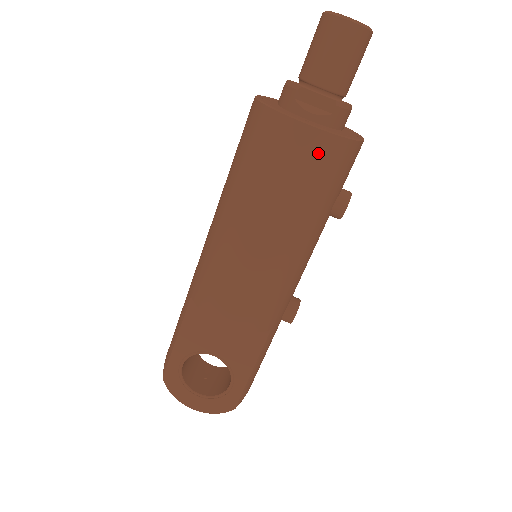
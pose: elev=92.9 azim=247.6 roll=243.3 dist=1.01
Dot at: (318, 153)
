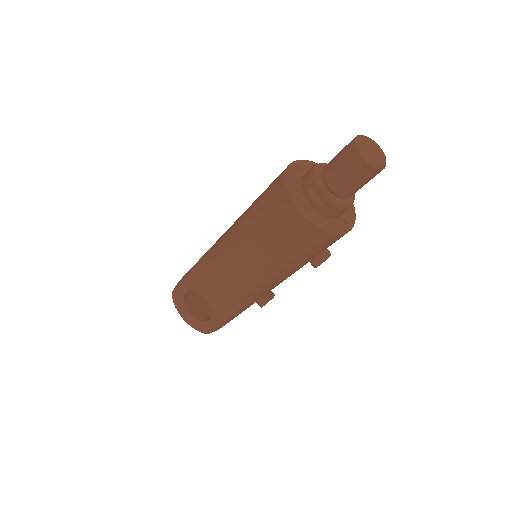
Dot at: (303, 233)
